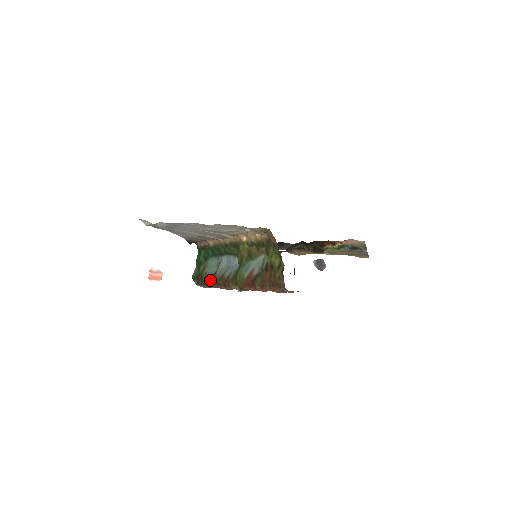
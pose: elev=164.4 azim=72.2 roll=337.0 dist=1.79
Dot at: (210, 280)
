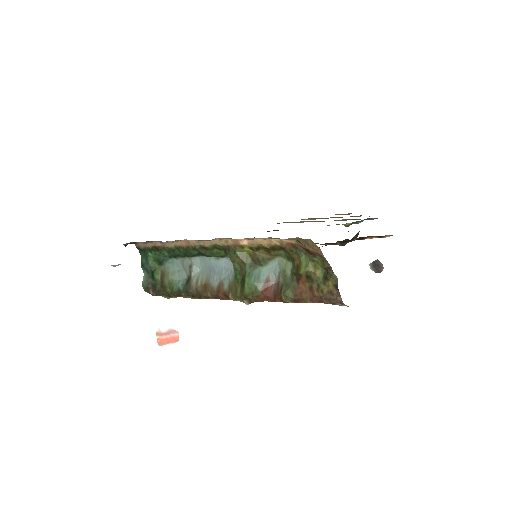
Dot at: (185, 292)
